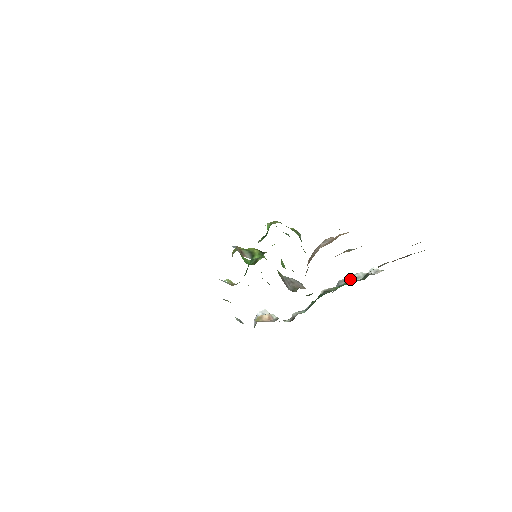
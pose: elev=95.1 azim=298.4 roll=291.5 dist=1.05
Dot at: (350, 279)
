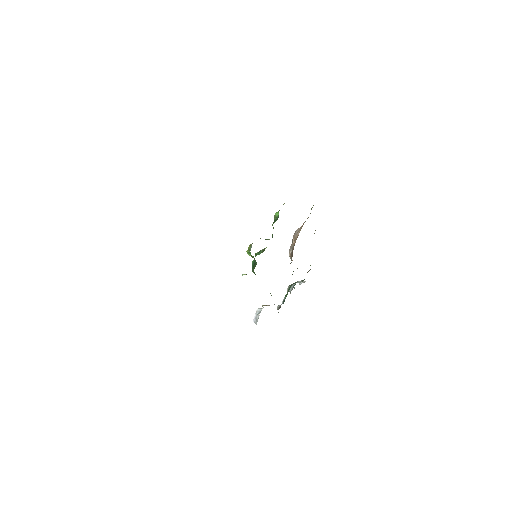
Dot at: occluded
